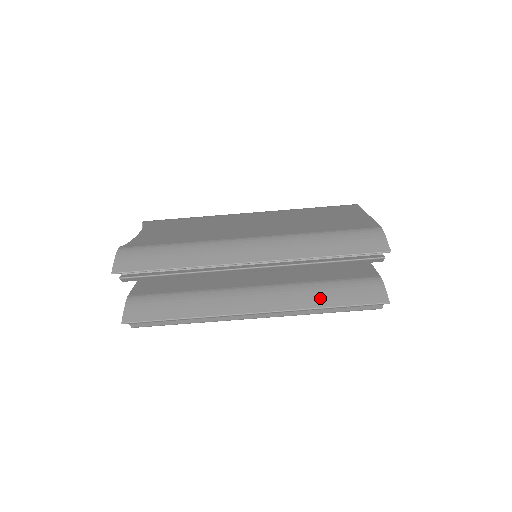
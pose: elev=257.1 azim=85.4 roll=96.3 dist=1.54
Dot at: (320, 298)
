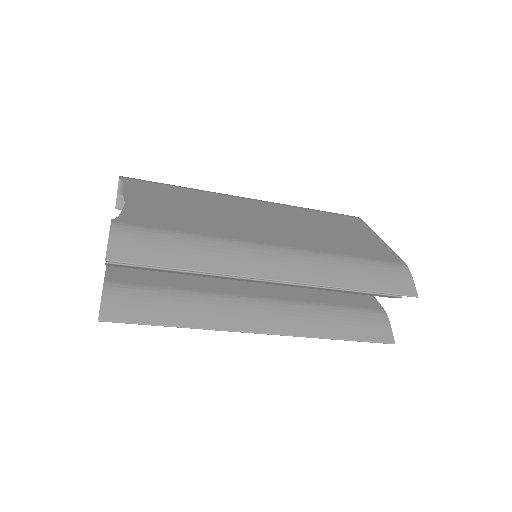
Dot at: (330, 326)
